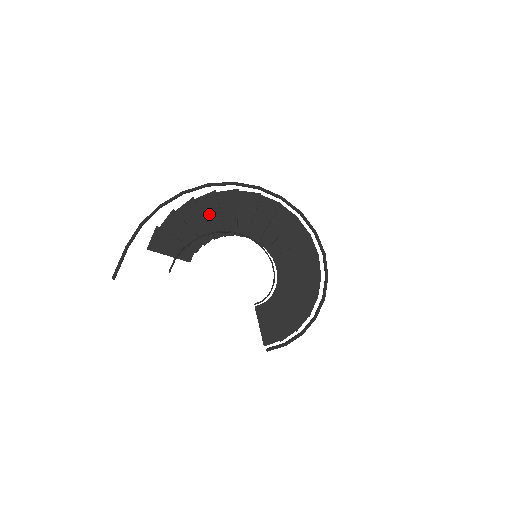
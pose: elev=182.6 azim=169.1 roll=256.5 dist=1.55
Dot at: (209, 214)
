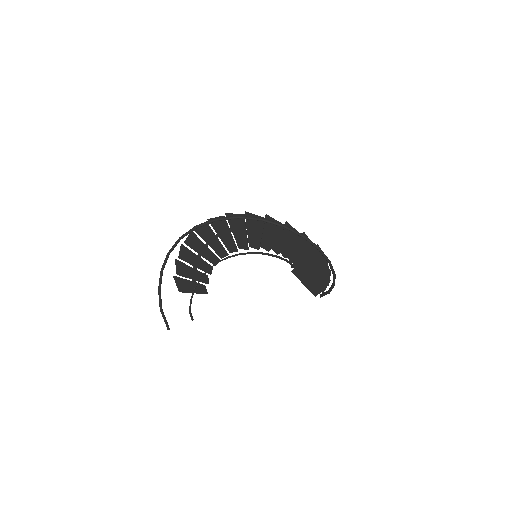
Dot at: (200, 249)
